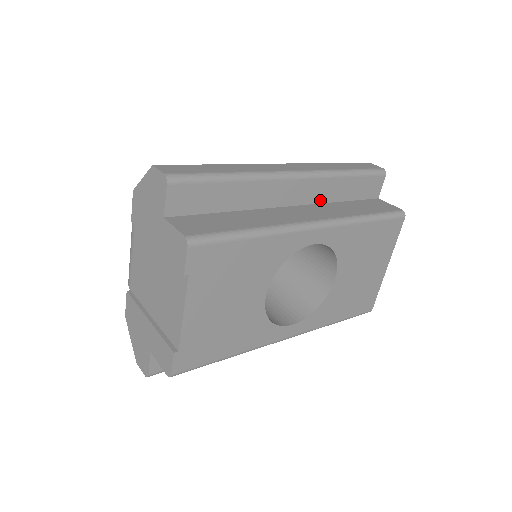
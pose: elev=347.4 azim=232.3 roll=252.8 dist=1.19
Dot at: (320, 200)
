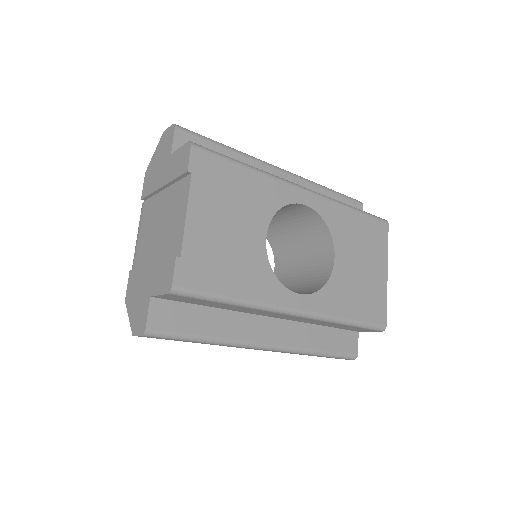
Dot at: occluded
